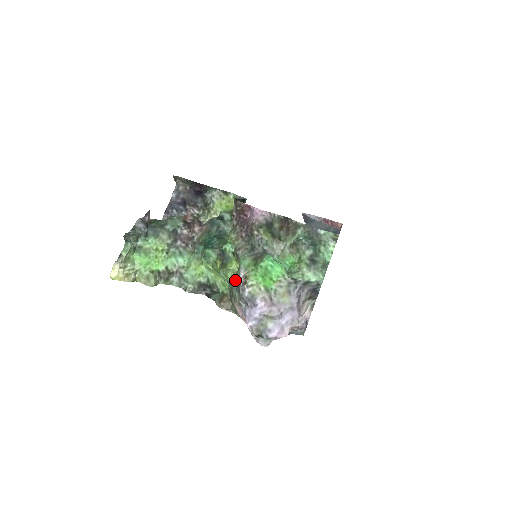
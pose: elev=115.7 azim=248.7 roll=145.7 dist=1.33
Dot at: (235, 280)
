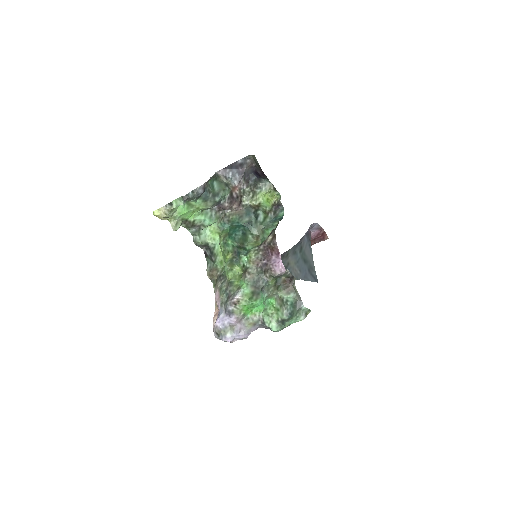
Dot at: (231, 288)
